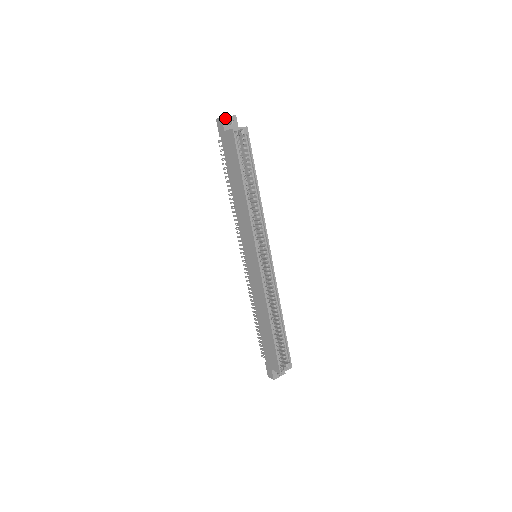
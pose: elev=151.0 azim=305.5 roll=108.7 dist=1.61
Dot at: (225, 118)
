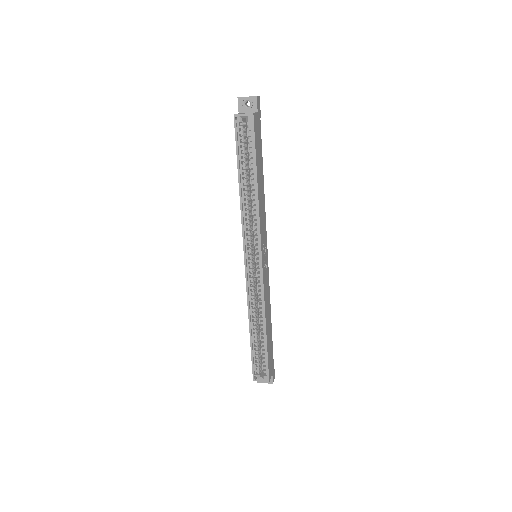
Dot at: (242, 99)
